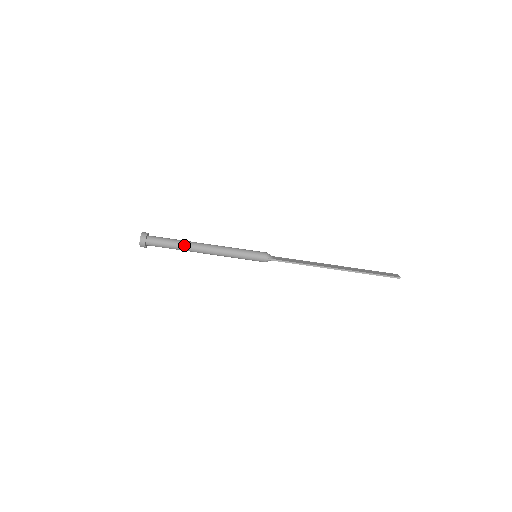
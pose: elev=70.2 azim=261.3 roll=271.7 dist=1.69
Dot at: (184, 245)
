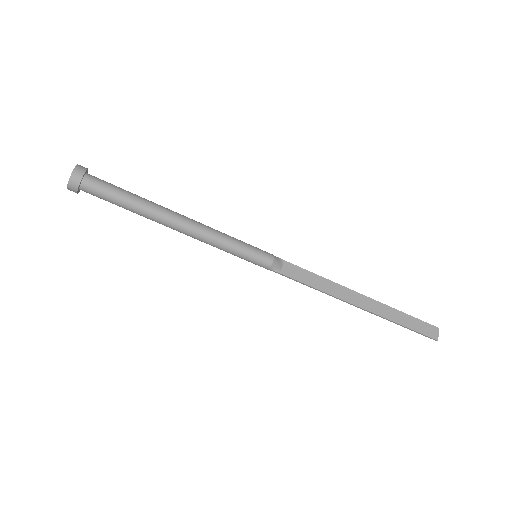
Dot at: (144, 214)
